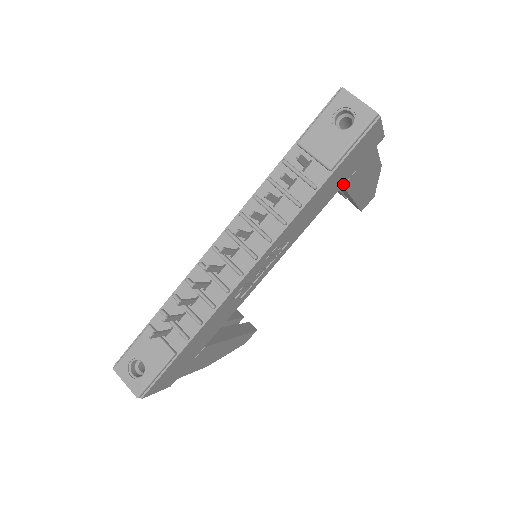
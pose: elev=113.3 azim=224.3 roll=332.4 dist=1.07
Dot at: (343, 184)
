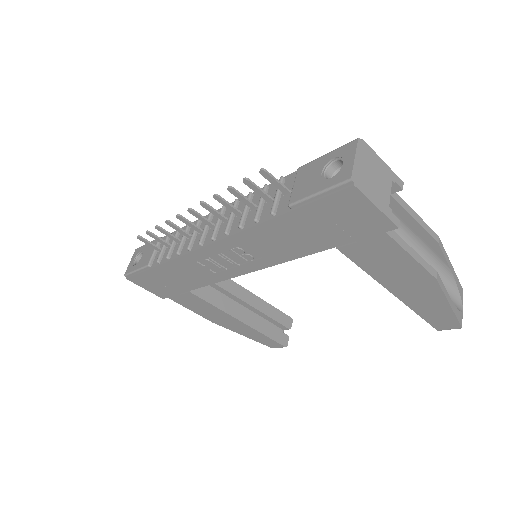
Dot at: (336, 246)
